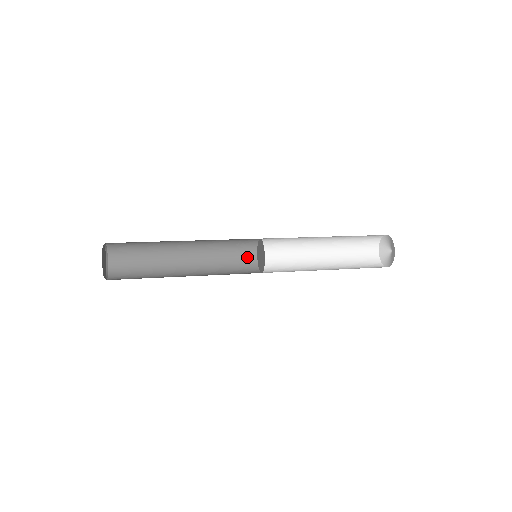
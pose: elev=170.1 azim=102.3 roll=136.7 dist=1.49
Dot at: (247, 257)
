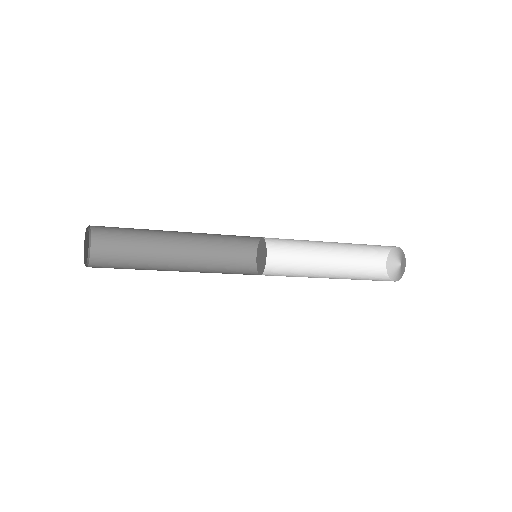
Dot at: (247, 245)
